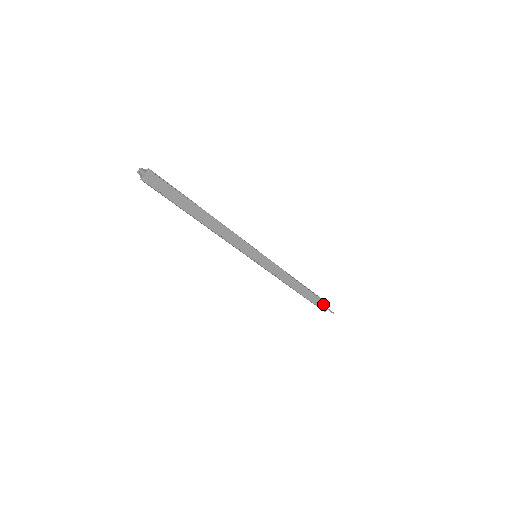
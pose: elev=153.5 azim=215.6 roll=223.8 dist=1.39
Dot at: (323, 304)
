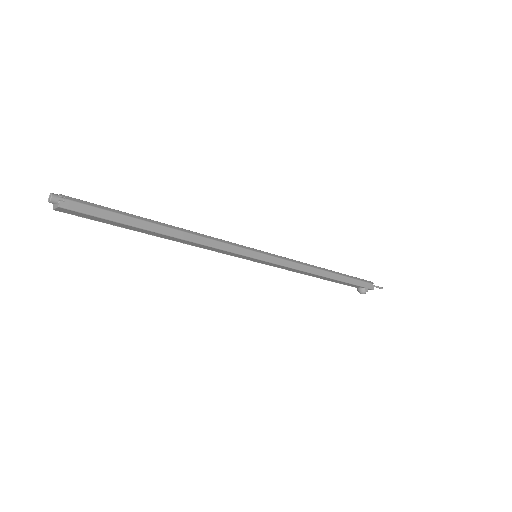
Dot at: (360, 289)
